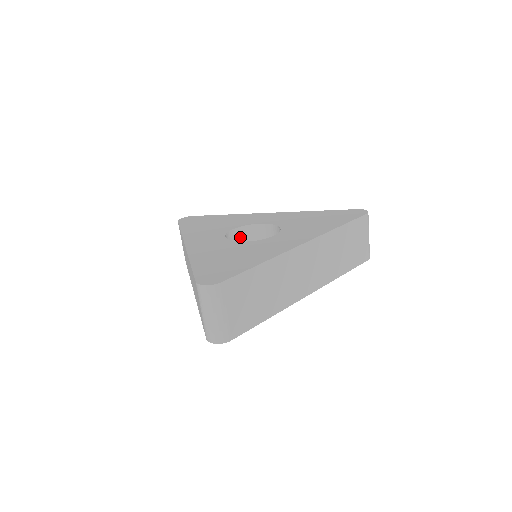
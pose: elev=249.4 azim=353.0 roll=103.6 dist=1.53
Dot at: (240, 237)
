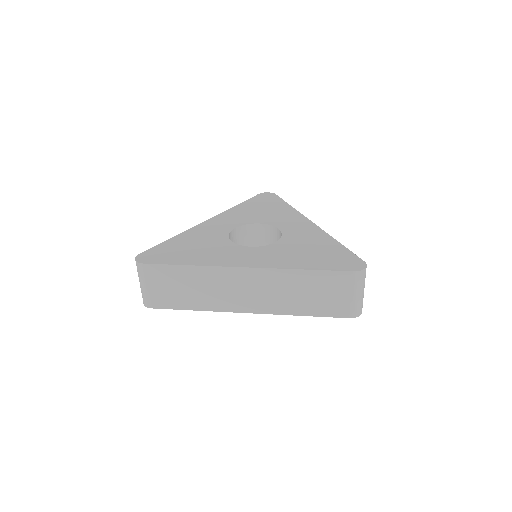
Dot at: (263, 233)
